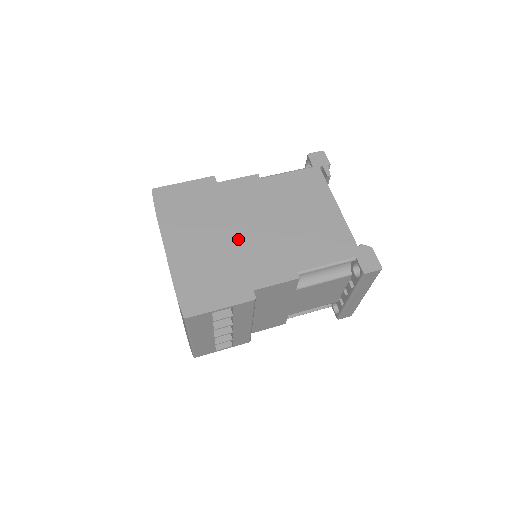
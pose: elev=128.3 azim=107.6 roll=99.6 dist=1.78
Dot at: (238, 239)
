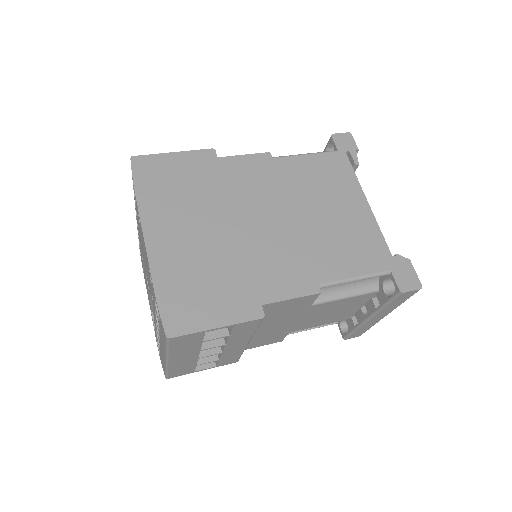
Dot at: (243, 234)
